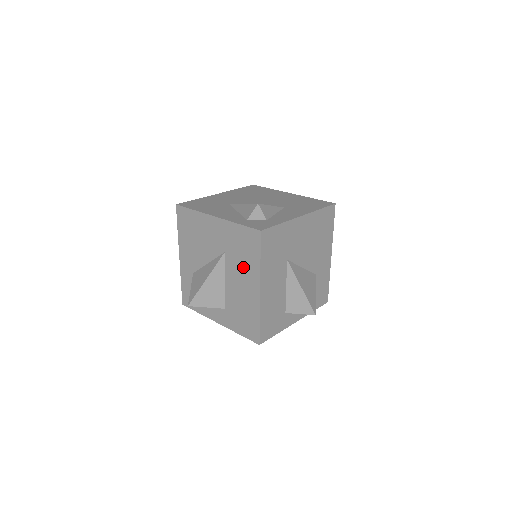
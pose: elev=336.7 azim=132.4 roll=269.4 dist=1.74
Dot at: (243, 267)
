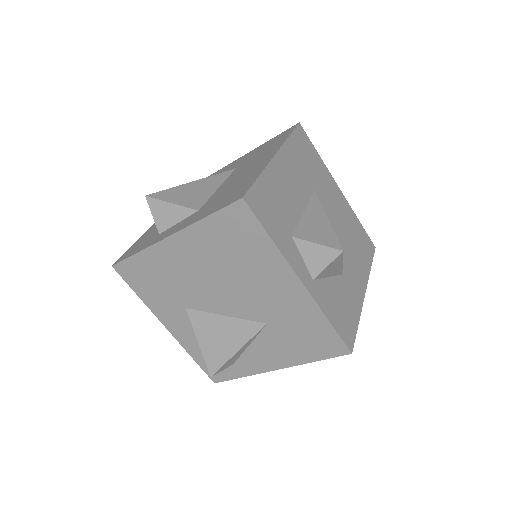
Dot at: (258, 158)
